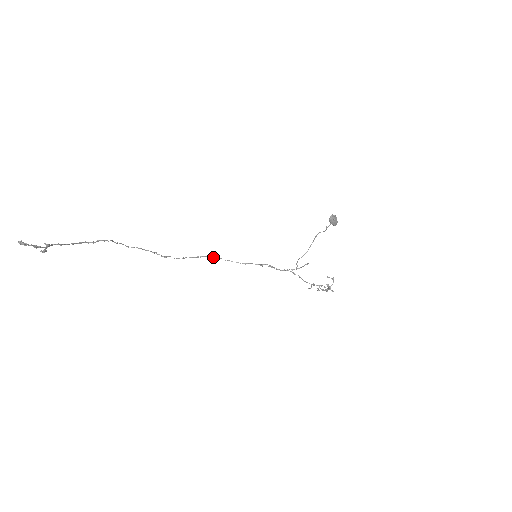
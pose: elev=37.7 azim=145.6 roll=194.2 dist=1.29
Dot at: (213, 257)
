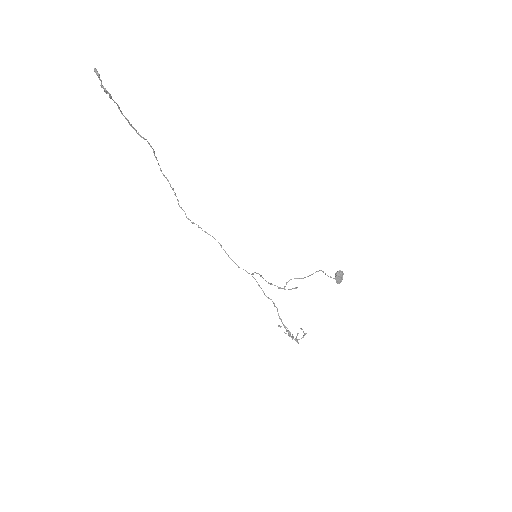
Dot at: occluded
